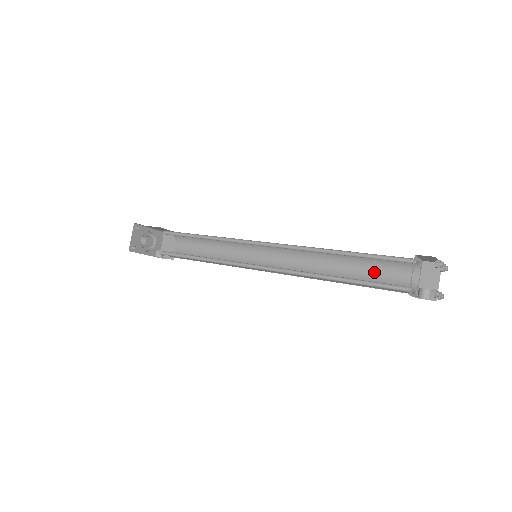
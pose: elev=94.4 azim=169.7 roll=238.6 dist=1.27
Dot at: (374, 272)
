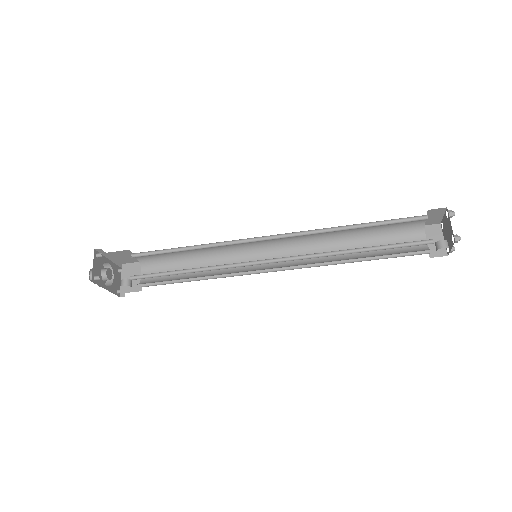
Dot at: occluded
